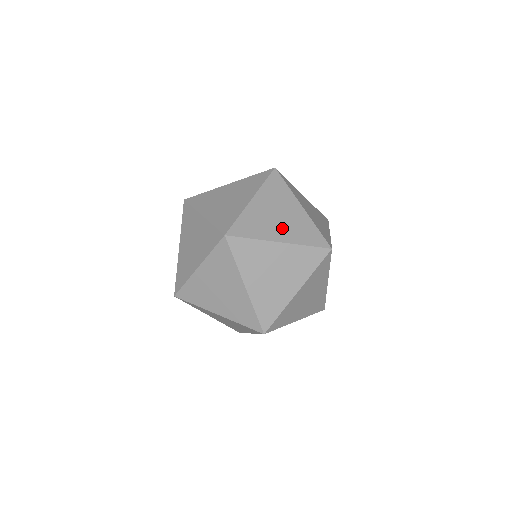
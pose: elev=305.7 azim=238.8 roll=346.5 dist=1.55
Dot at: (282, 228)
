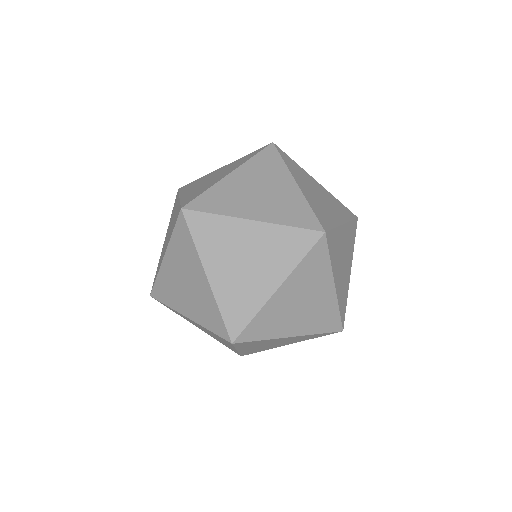
Dot at: (332, 208)
